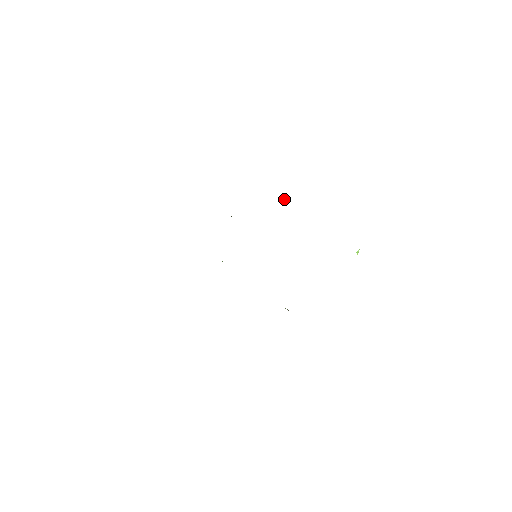
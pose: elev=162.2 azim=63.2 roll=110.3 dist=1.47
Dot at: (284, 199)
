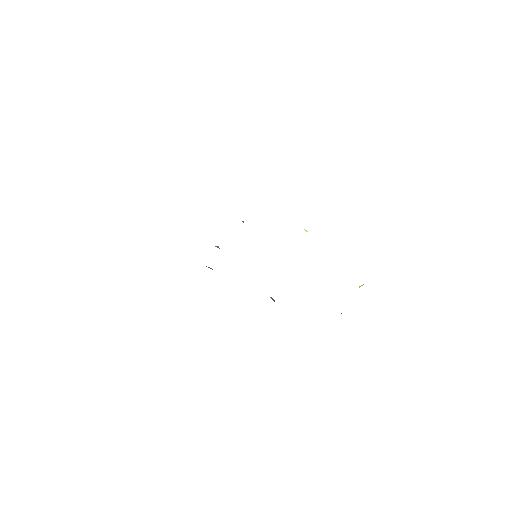
Dot at: occluded
